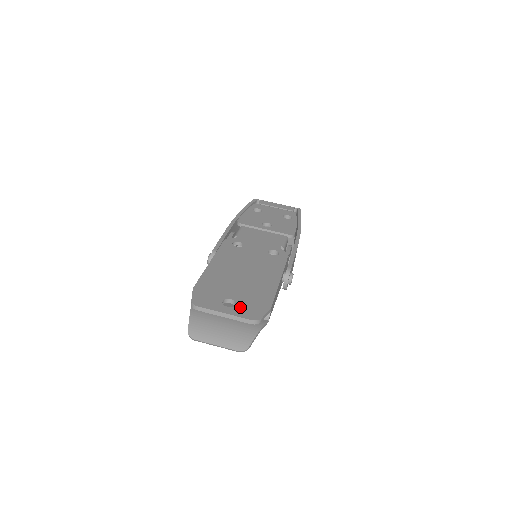
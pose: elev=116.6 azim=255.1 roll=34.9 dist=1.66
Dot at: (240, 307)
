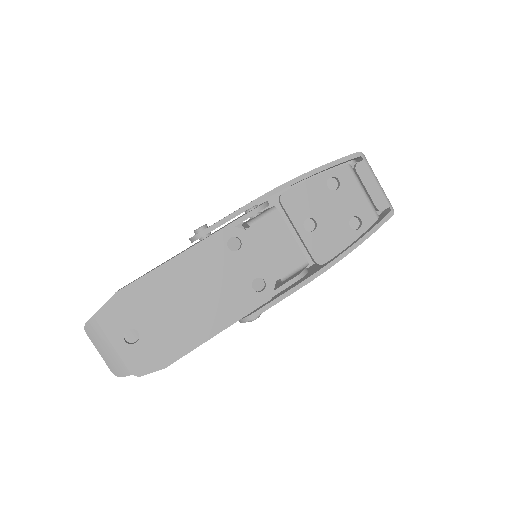
Dot at: (136, 349)
